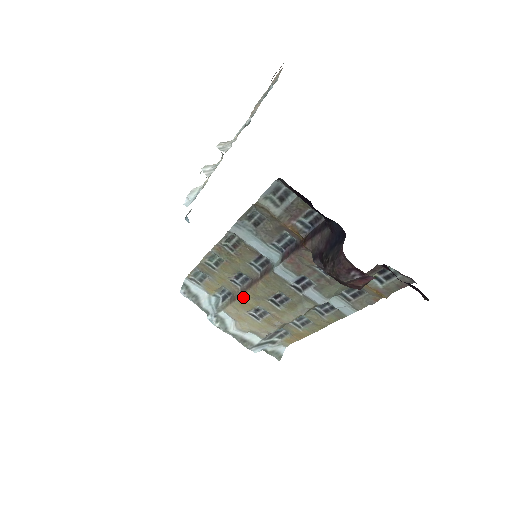
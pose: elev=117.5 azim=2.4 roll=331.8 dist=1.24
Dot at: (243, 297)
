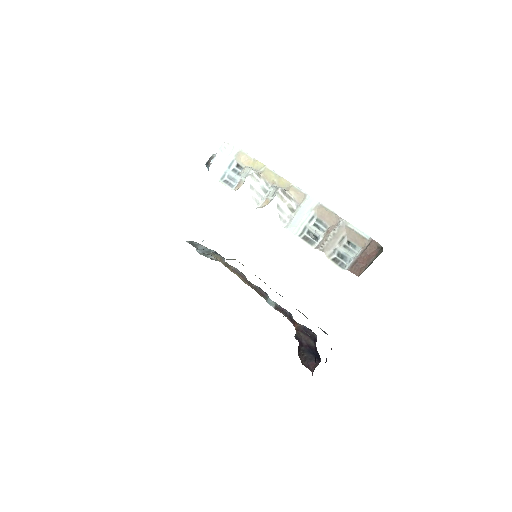
Dot at: occluded
